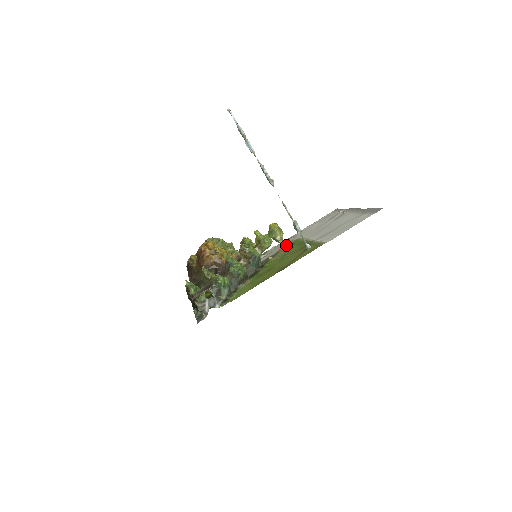
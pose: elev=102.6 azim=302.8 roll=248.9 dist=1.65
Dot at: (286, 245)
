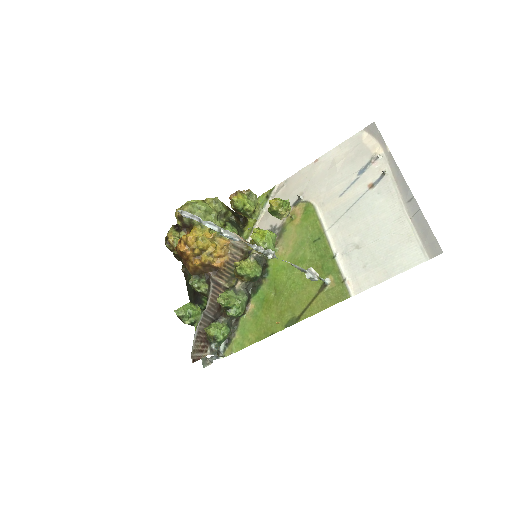
Dot at: (295, 212)
